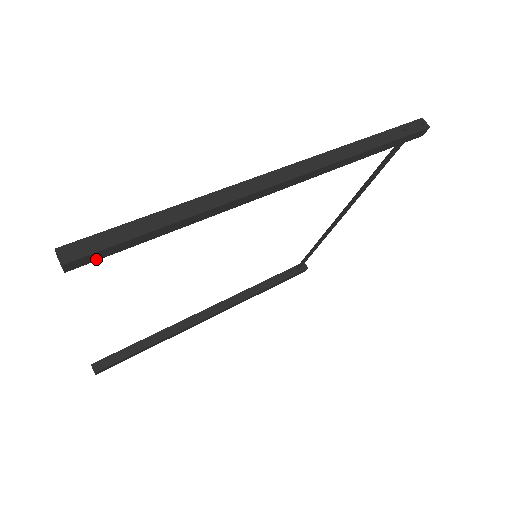
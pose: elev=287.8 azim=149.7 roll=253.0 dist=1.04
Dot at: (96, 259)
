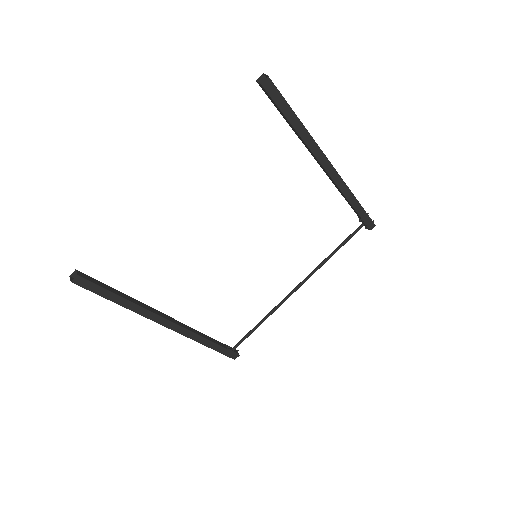
Dot at: (271, 96)
